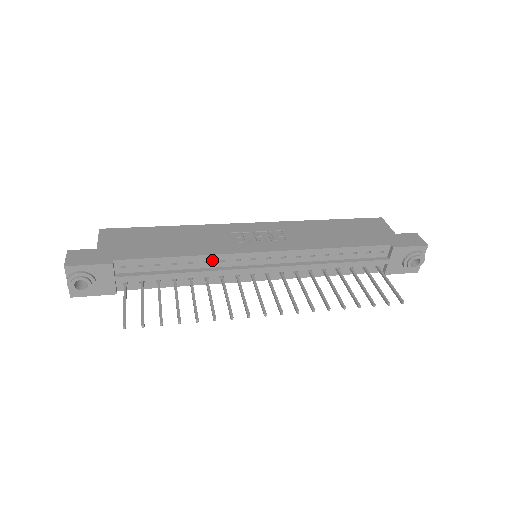
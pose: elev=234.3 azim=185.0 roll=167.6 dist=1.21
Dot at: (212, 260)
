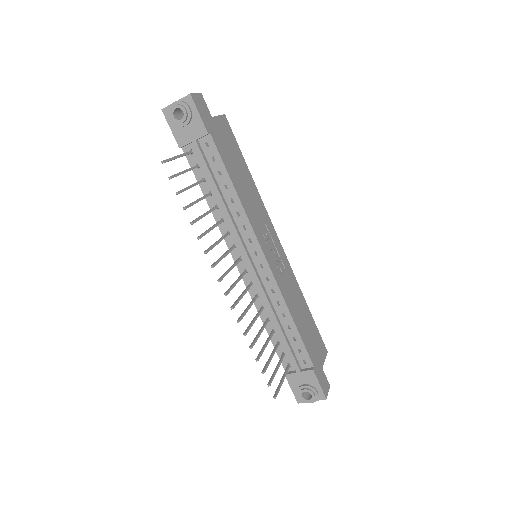
Dot at: (242, 218)
